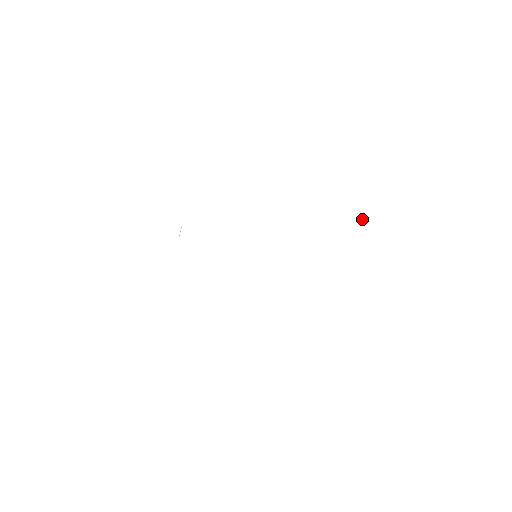
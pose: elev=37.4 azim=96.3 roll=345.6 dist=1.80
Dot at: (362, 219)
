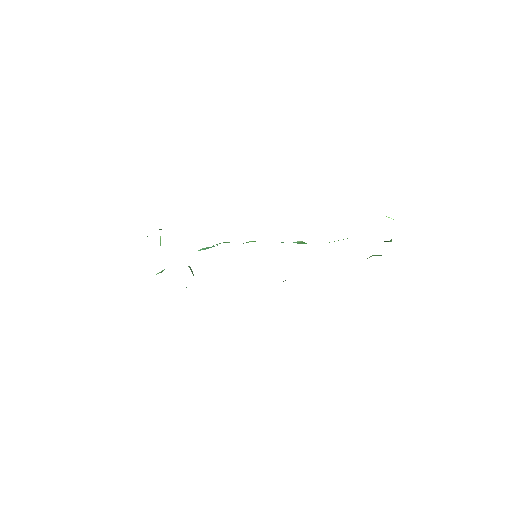
Dot at: occluded
